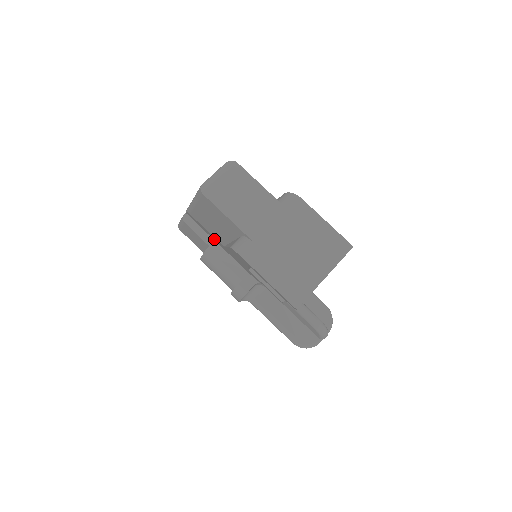
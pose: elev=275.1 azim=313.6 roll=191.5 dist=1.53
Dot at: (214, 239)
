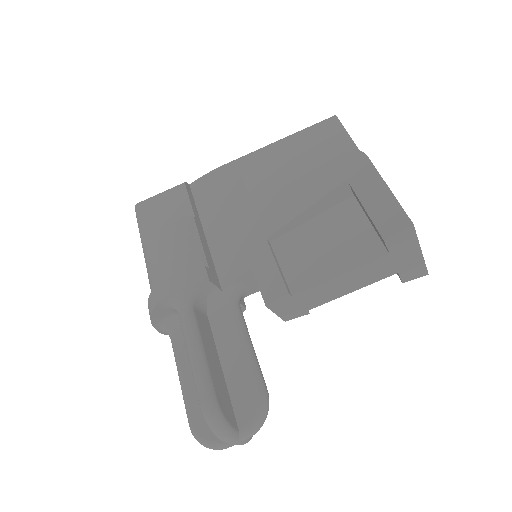
Dot at: (214, 213)
